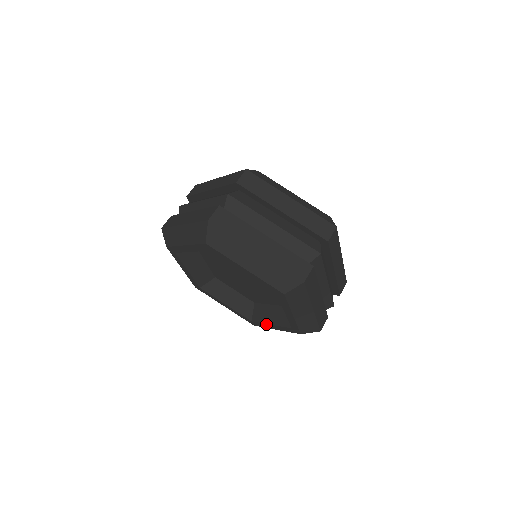
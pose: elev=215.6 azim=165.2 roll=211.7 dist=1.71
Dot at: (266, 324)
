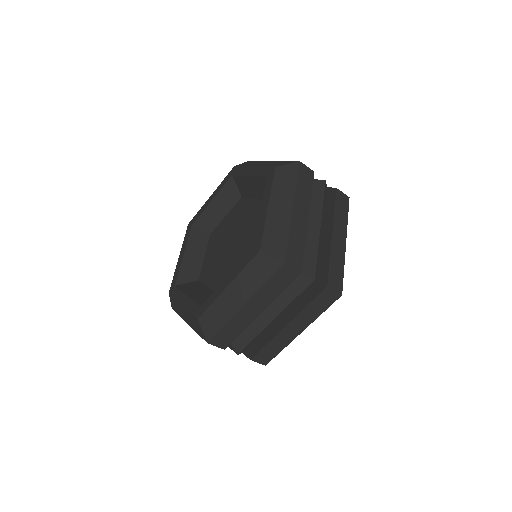
Dot at: (184, 294)
